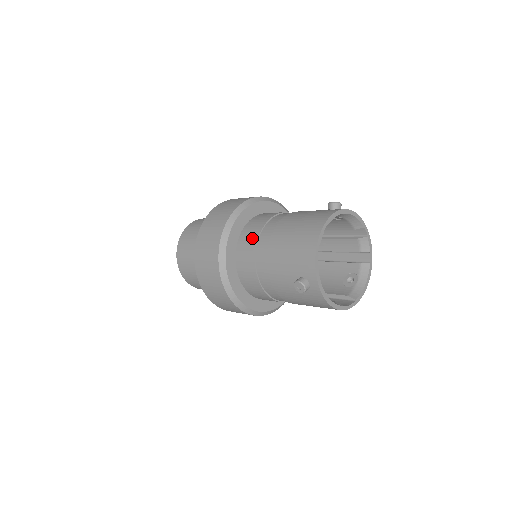
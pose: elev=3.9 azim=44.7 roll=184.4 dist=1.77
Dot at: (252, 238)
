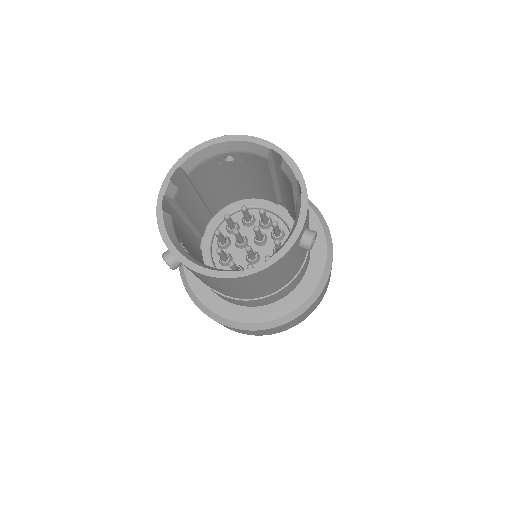
Dot at: occluded
